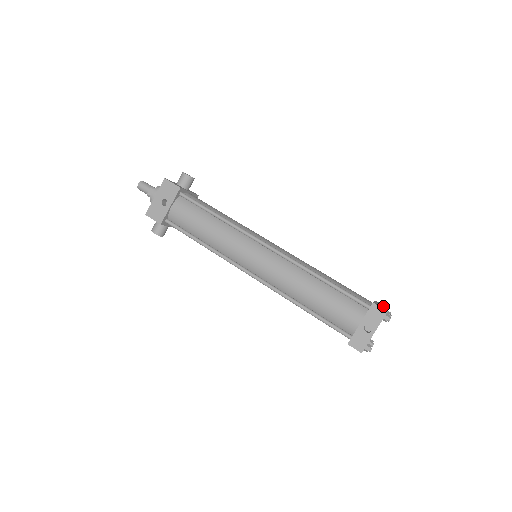
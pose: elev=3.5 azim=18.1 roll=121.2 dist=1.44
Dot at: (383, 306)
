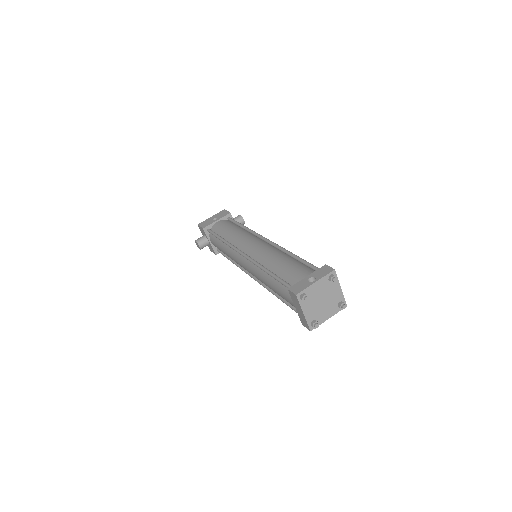
Dot at: occluded
